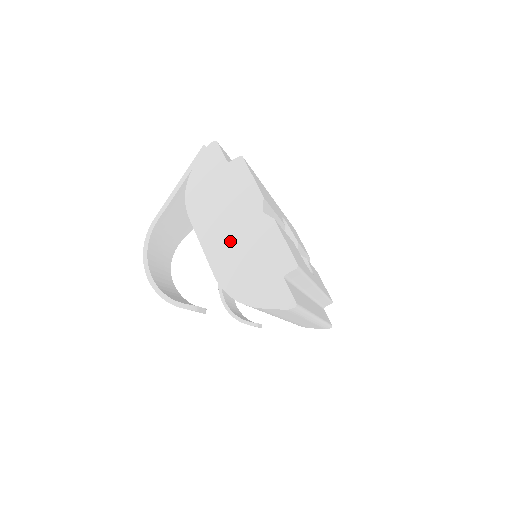
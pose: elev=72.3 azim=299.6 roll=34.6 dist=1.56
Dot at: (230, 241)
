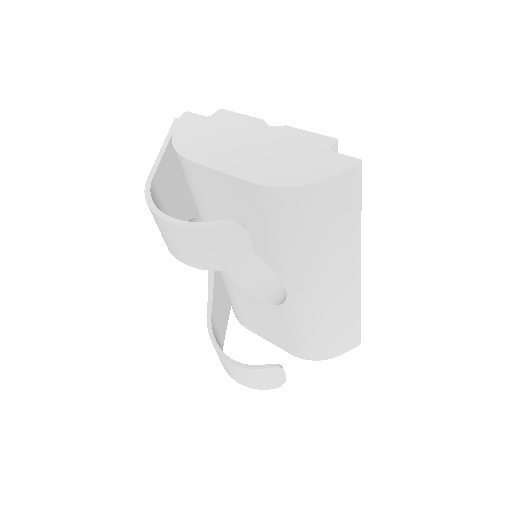
Dot at: (251, 155)
